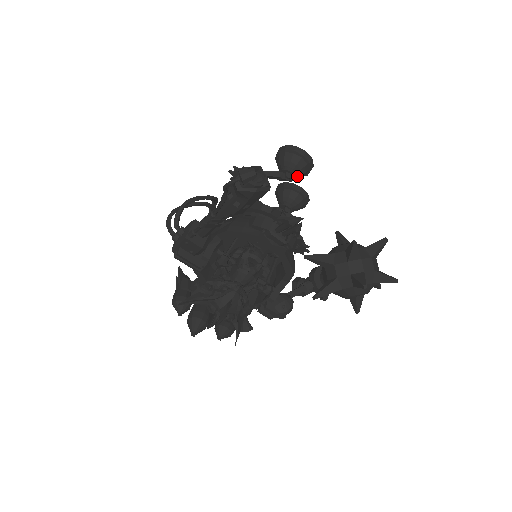
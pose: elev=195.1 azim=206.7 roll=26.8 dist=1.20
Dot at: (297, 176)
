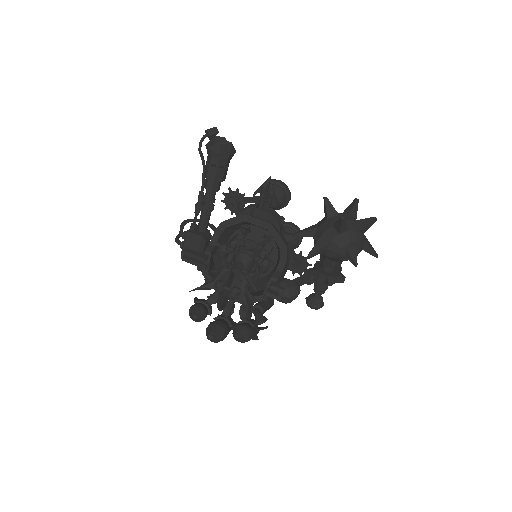
Dot at: (278, 199)
